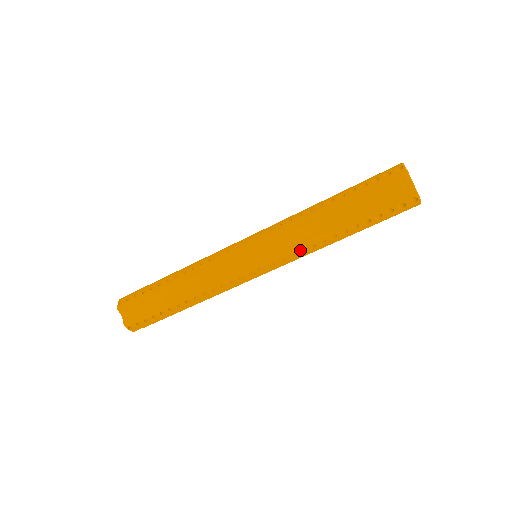
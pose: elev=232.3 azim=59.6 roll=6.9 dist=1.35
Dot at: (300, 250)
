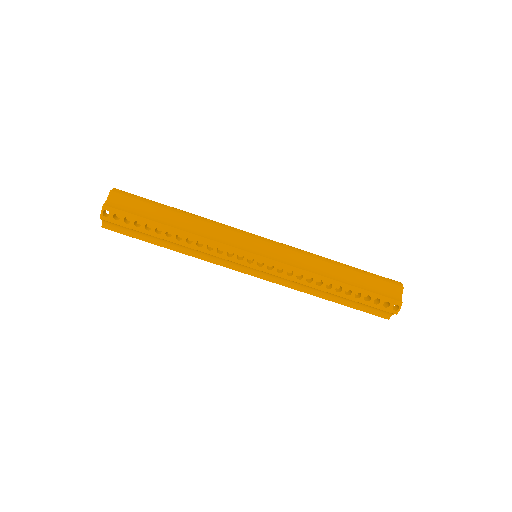
Dot at: (297, 276)
